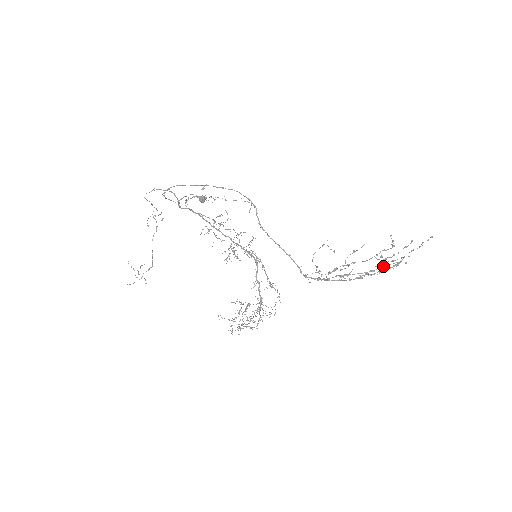
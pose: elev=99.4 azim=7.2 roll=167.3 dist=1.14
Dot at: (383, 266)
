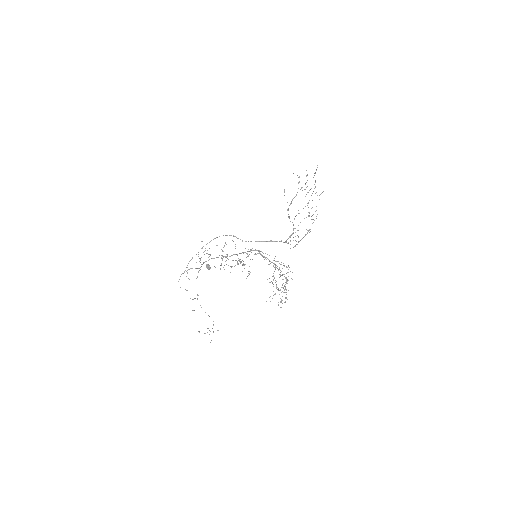
Dot at: occluded
